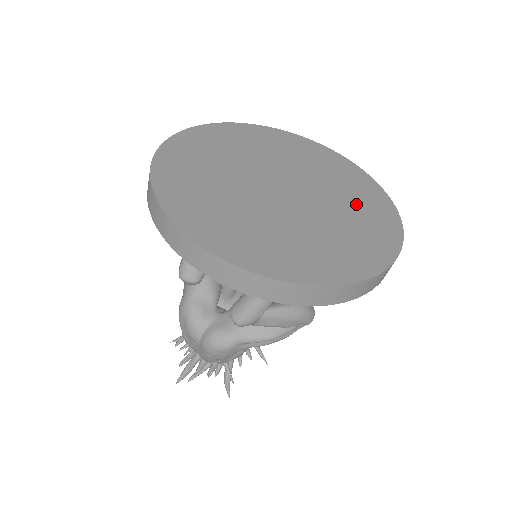
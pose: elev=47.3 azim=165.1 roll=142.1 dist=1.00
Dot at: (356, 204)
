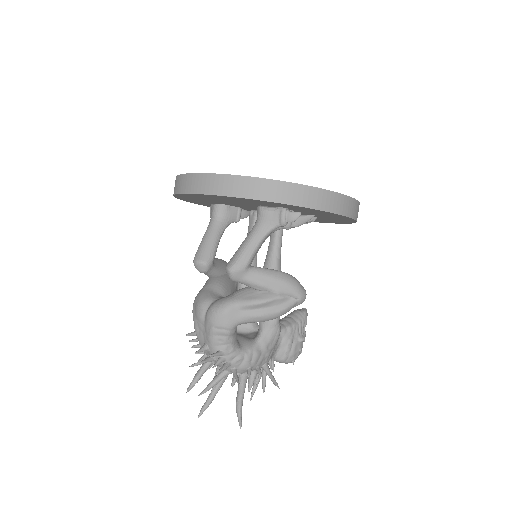
Dot at: occluded
